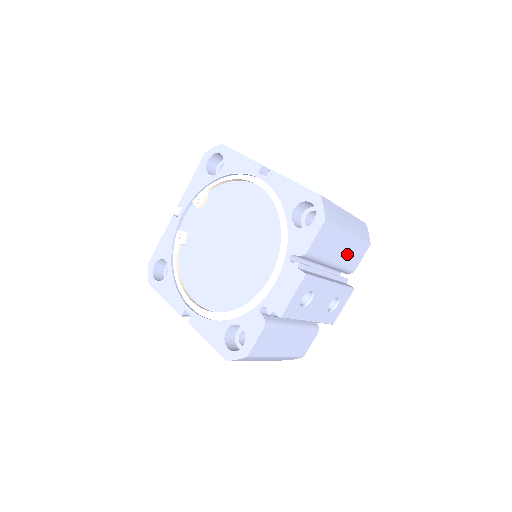
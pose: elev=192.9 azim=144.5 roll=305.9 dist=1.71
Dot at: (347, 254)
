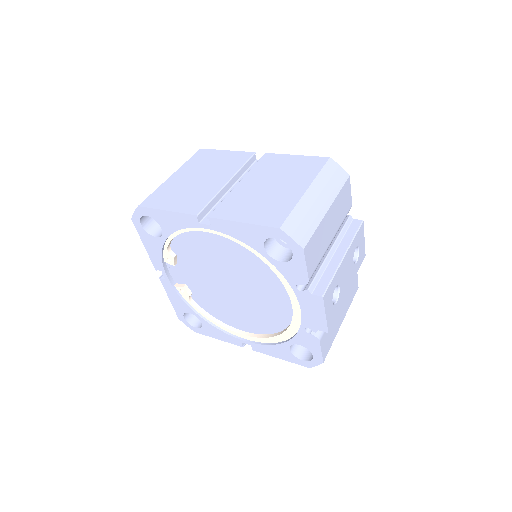
Dot at: (337, 216)
